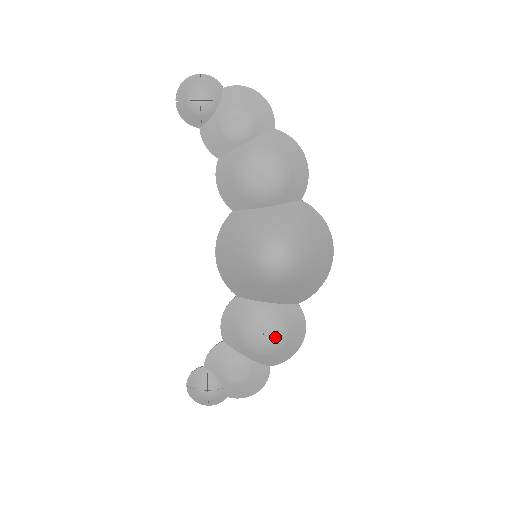
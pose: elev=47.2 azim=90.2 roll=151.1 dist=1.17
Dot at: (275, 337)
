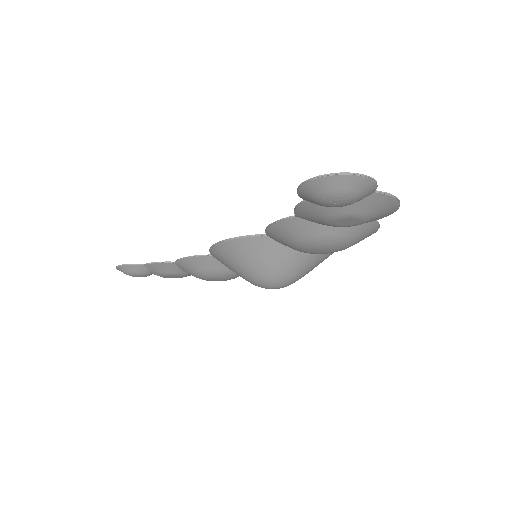
Dot at: occluded
